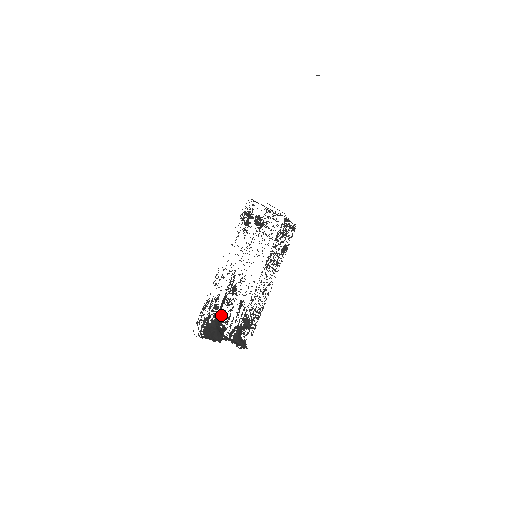
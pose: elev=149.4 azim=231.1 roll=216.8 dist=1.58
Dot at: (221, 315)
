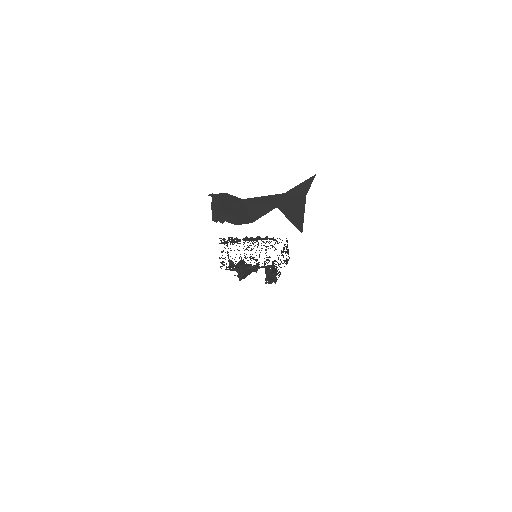
Dot at: (246, 263)
